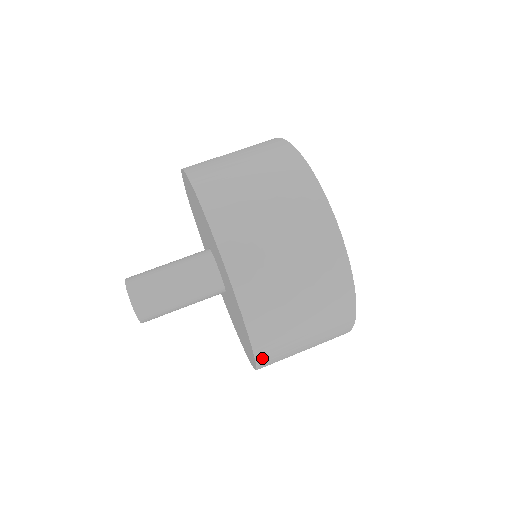
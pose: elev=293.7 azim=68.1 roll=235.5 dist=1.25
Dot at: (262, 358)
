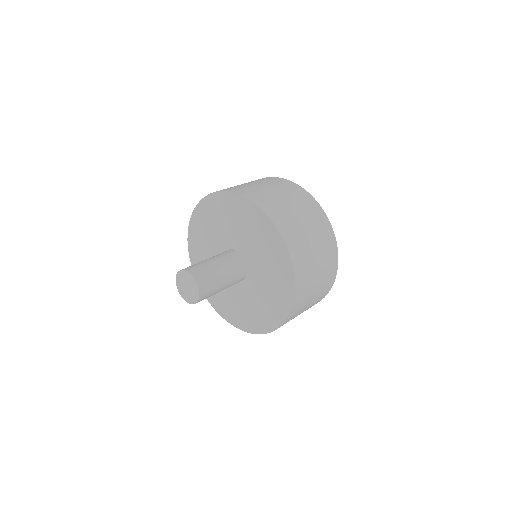
Dot at: (298, 283)
